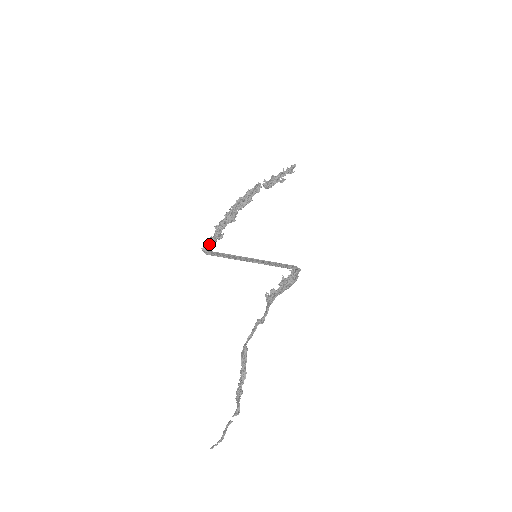
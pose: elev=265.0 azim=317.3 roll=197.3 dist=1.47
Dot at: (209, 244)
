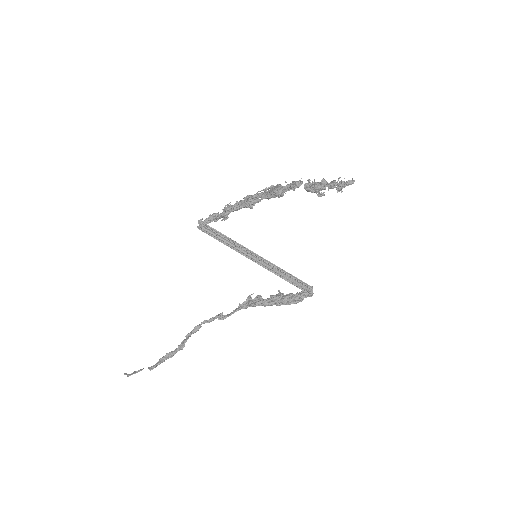
Dot at: (208, 220)
